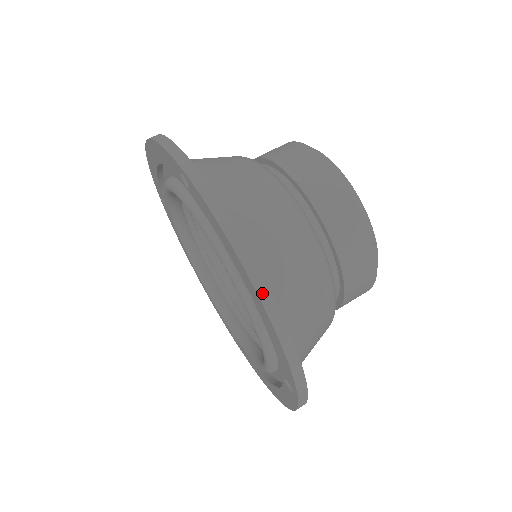
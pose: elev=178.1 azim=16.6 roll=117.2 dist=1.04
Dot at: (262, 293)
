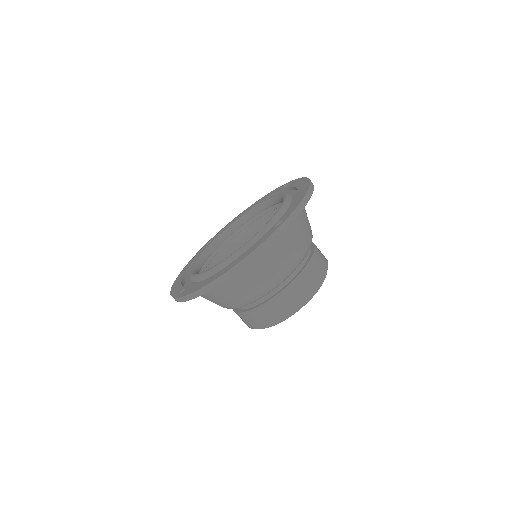
Dot at: (312, 184)
